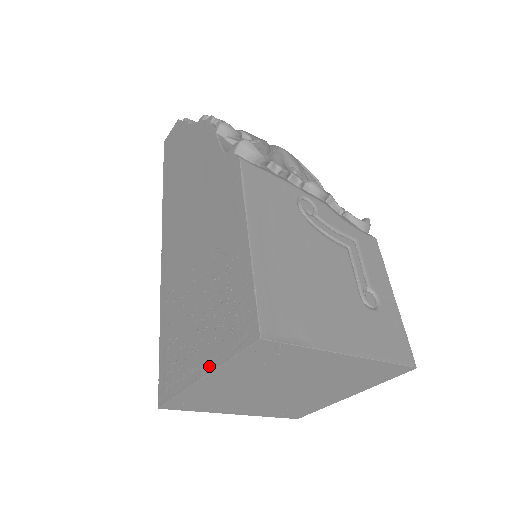
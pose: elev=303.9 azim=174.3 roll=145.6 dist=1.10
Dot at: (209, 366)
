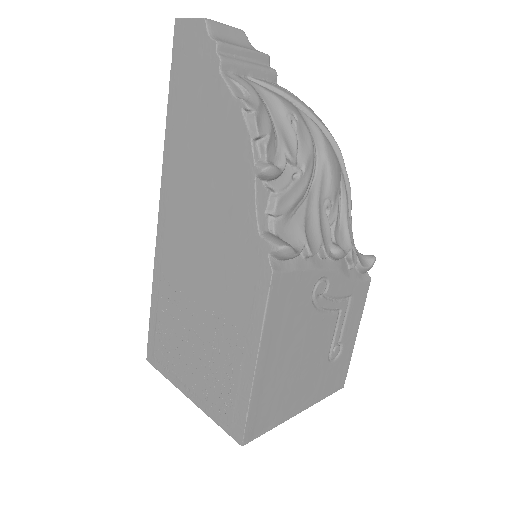
Dot at: (197, 401)
